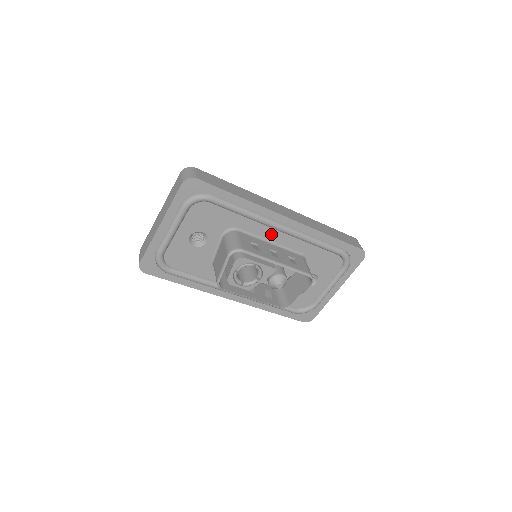
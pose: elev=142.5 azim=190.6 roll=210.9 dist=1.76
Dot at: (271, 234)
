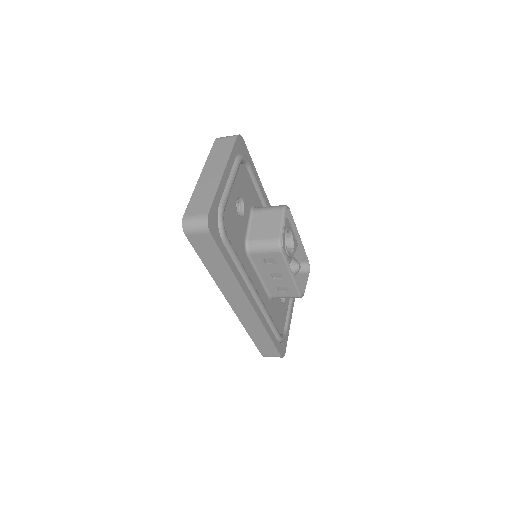
Dot at: occluded
